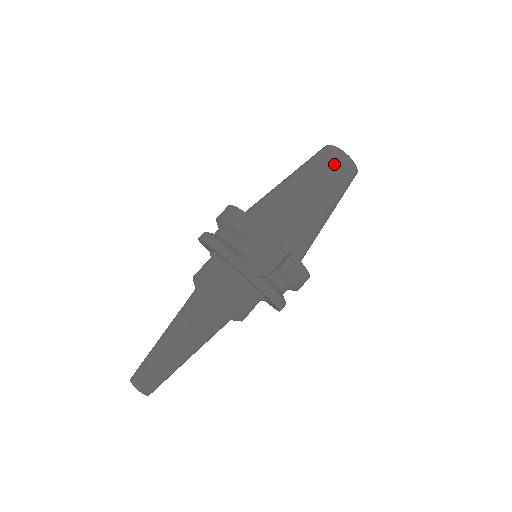
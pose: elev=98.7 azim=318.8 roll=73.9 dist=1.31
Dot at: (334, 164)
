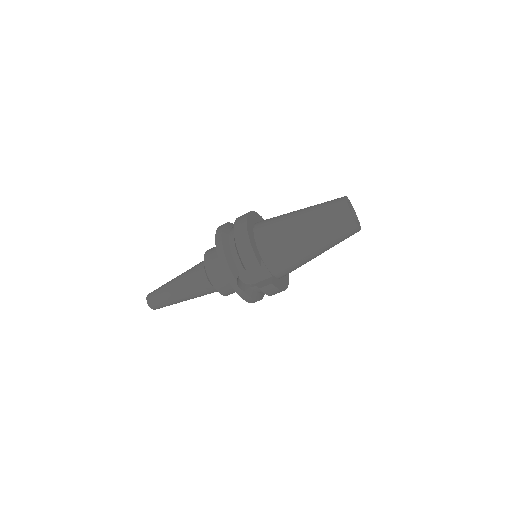
Dot at: (339, 224)
